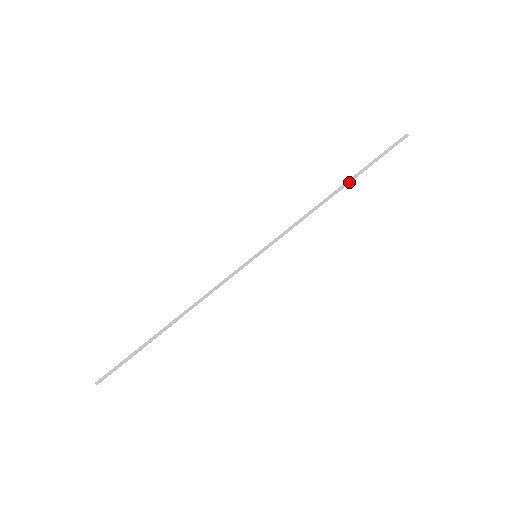
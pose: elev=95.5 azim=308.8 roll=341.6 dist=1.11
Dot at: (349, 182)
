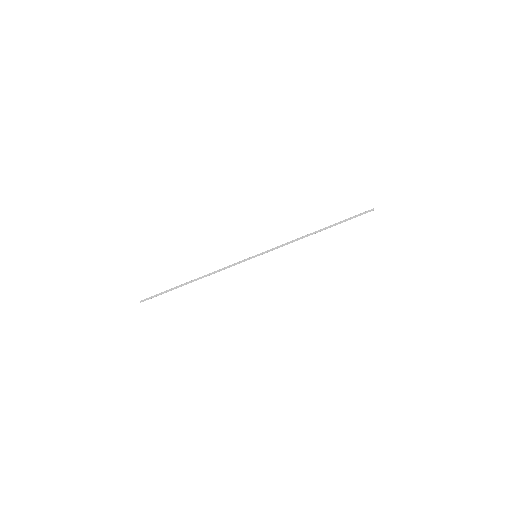
Dot at: (327, 227)
